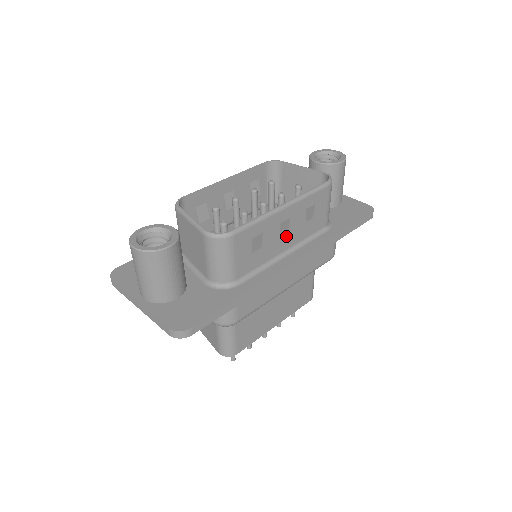
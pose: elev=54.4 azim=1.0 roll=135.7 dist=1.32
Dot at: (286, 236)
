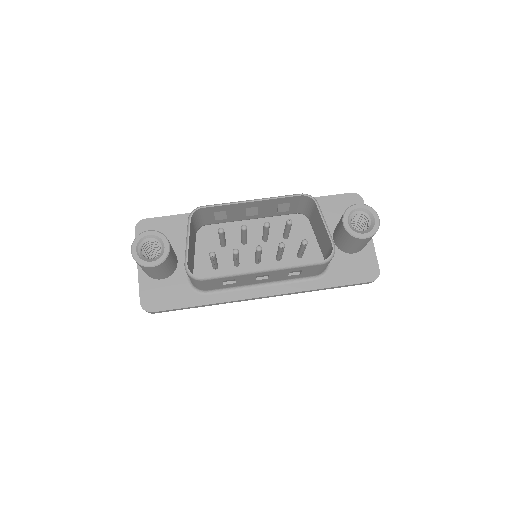
Dot at: (264, 279)
